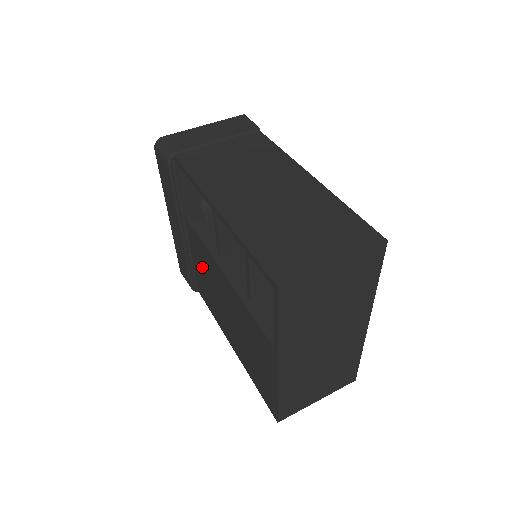
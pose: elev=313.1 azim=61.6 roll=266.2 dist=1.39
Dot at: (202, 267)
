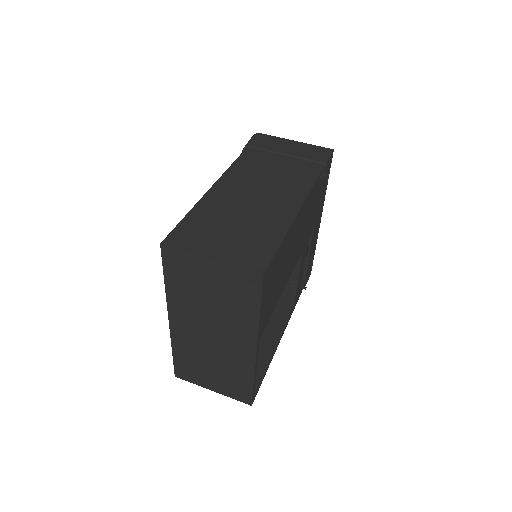
Dot at: occluded
